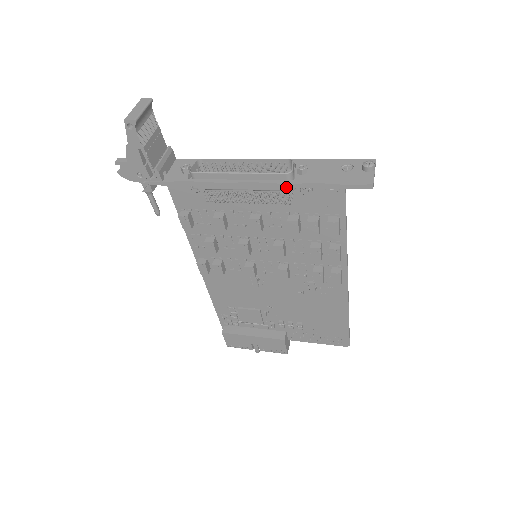
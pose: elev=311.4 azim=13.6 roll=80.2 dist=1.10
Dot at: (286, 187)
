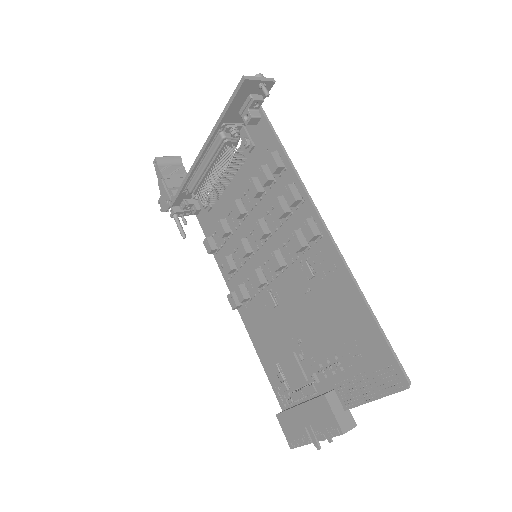
Dot at: (213, 134)
